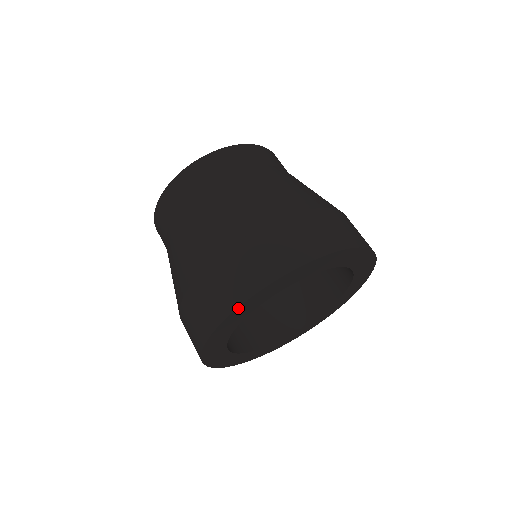
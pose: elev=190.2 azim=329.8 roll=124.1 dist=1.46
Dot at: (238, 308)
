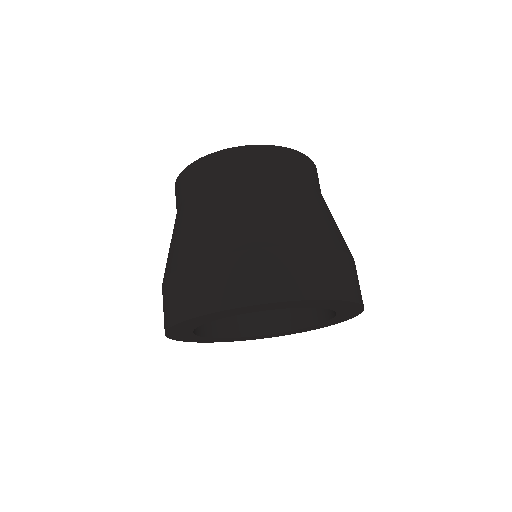
Dot at: (168, 330)
